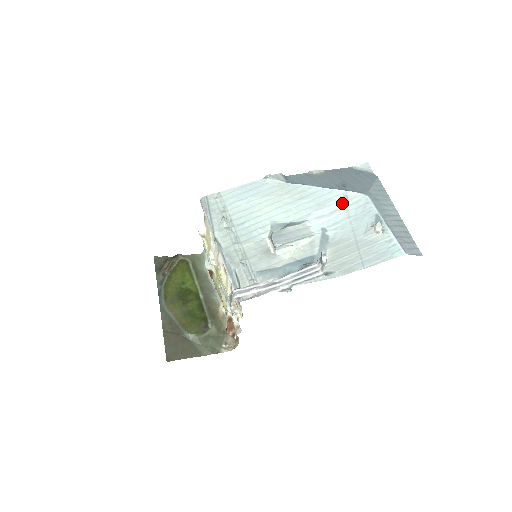
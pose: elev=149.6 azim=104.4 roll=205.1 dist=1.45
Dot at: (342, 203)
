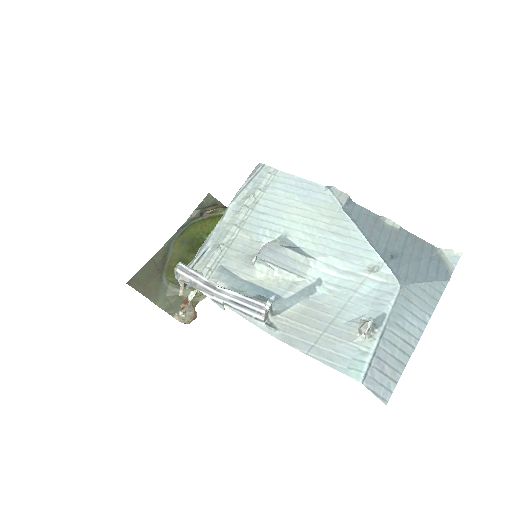
Dot at: (366, 271)
